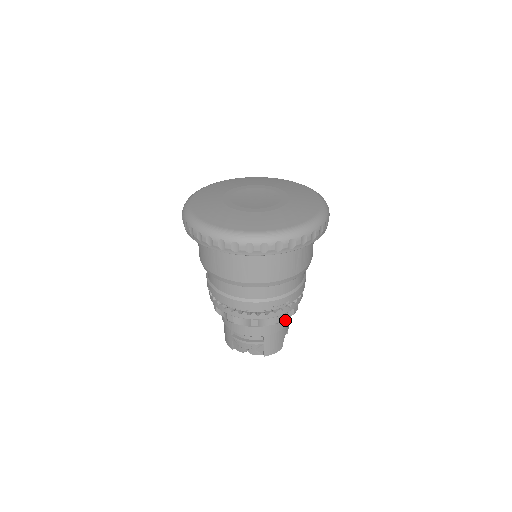
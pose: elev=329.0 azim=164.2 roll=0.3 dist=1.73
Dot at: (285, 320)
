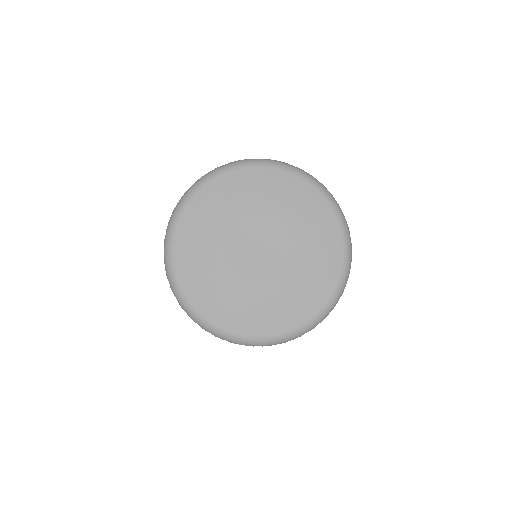
Dot at: occluded
